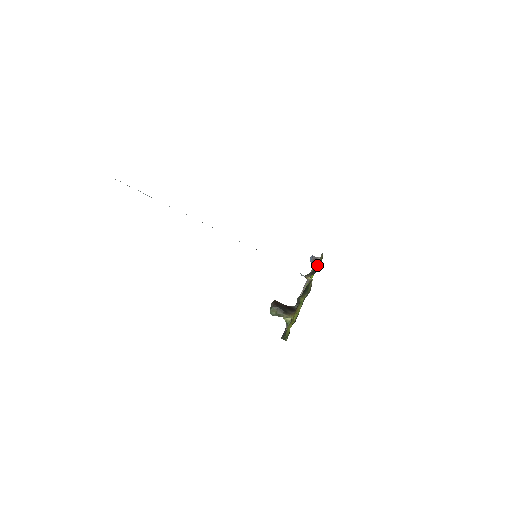
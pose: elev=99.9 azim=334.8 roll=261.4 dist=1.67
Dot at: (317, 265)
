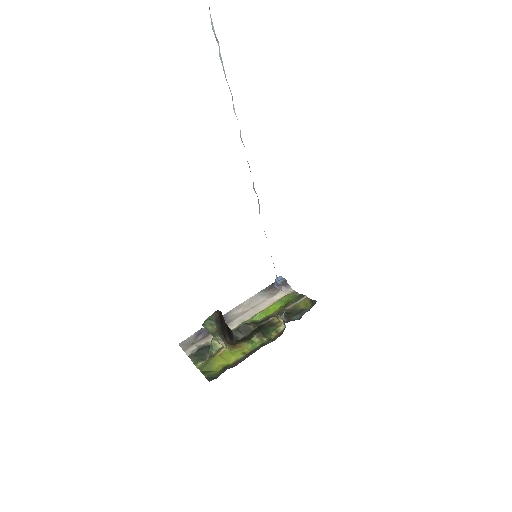
Dot at: (297, 309)
